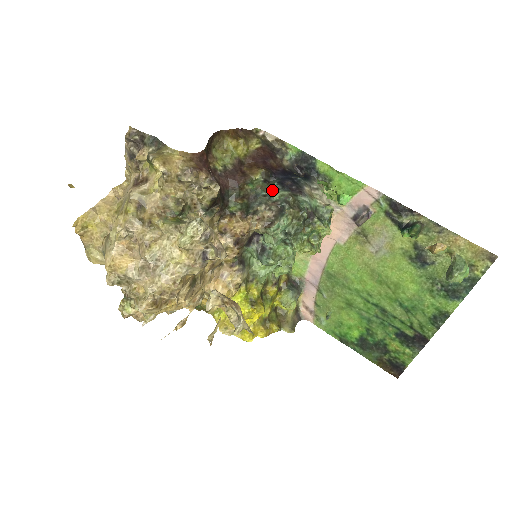
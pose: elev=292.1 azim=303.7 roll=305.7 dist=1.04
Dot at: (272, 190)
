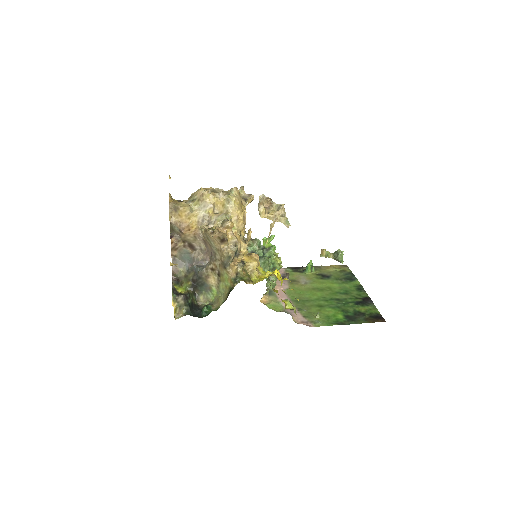
Dot at: occluded
